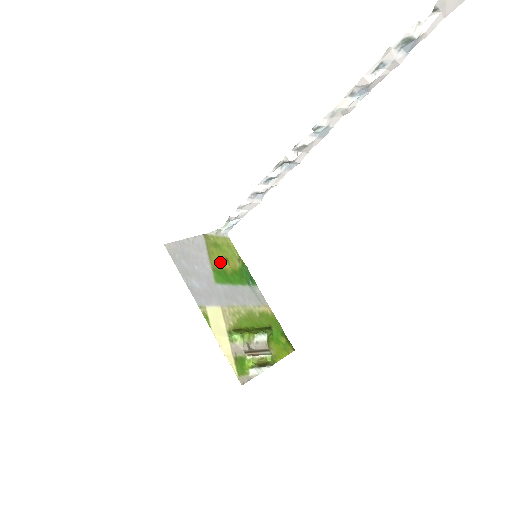
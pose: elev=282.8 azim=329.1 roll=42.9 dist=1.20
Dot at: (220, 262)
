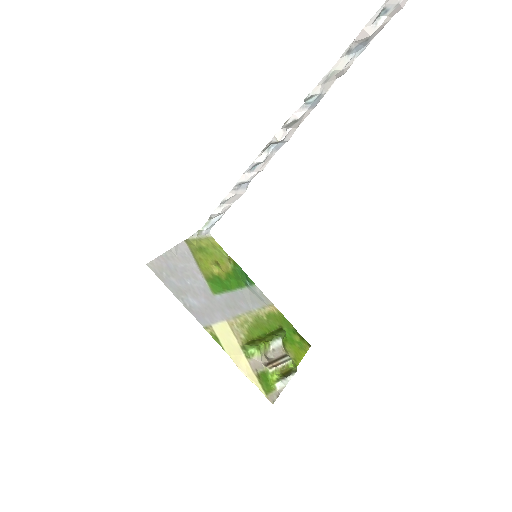
Dot at: (211, 268)
